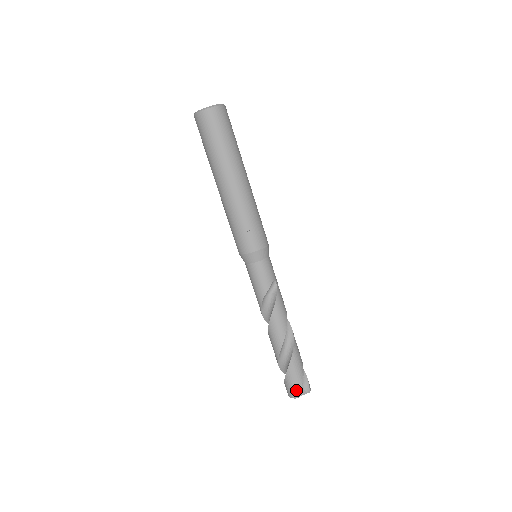
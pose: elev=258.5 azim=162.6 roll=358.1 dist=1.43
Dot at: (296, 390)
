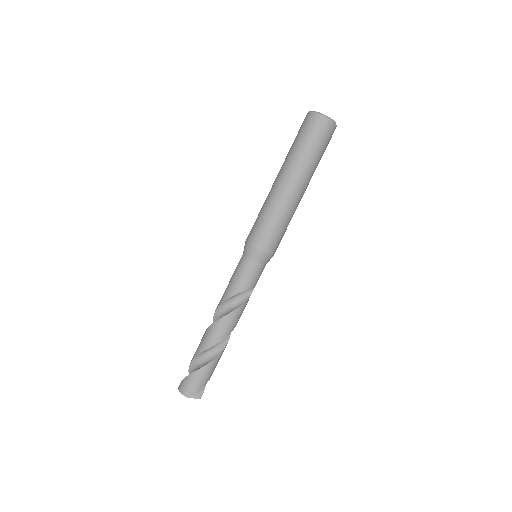
Dot at: (193, 390)
